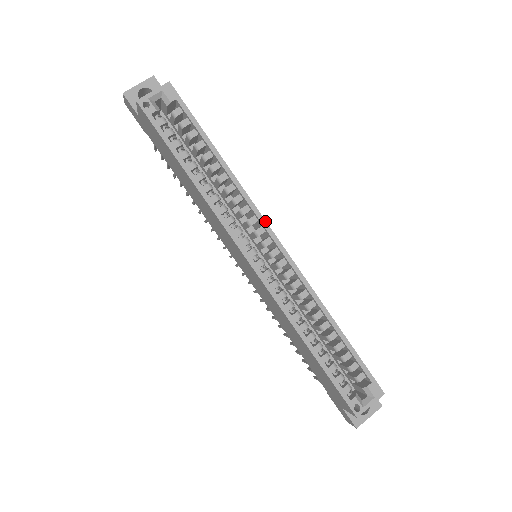
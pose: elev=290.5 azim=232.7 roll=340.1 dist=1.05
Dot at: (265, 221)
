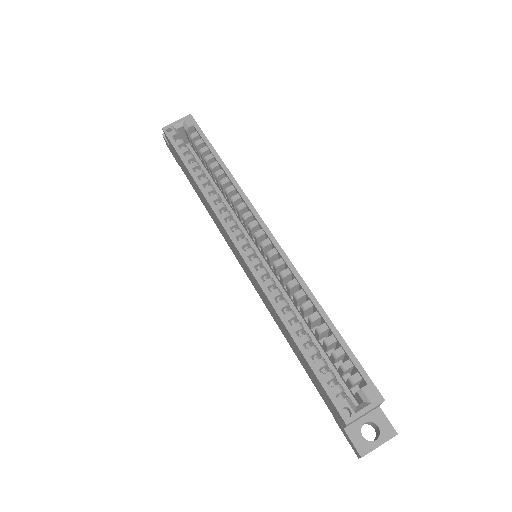
Dot at: (258, 214)
